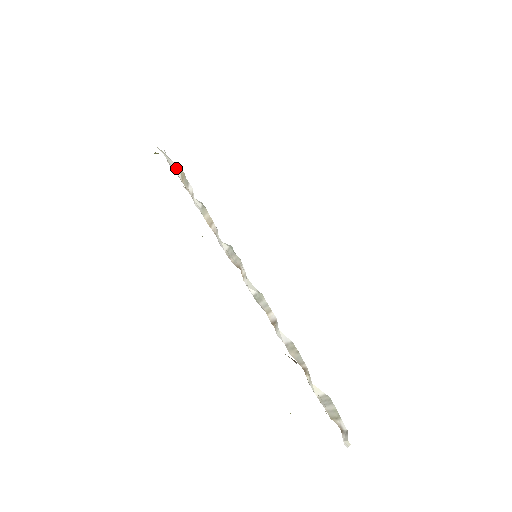
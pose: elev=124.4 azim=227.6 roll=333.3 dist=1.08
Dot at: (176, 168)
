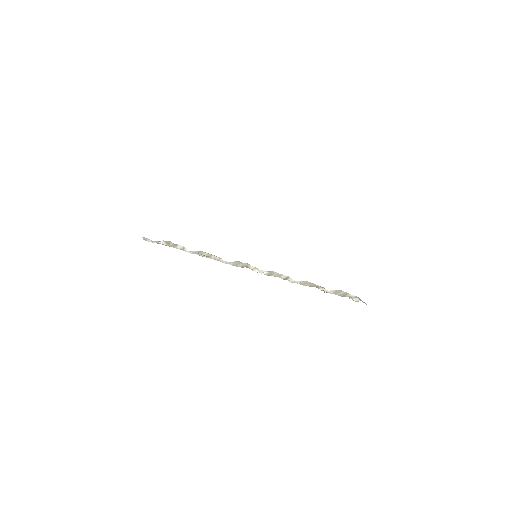
Dot at: (160, 242)
